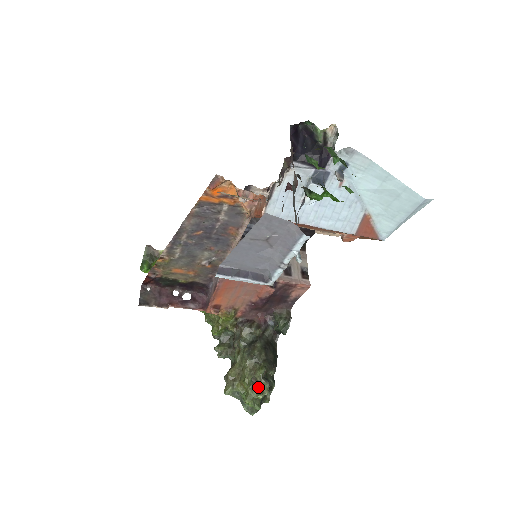
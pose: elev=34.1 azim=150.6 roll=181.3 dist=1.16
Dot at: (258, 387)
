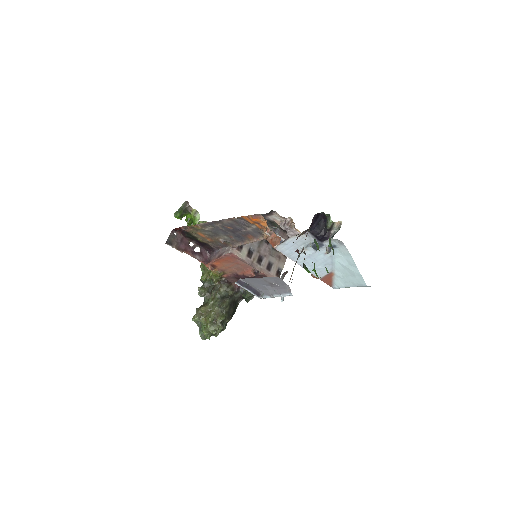
Dot at: (215, 326)
